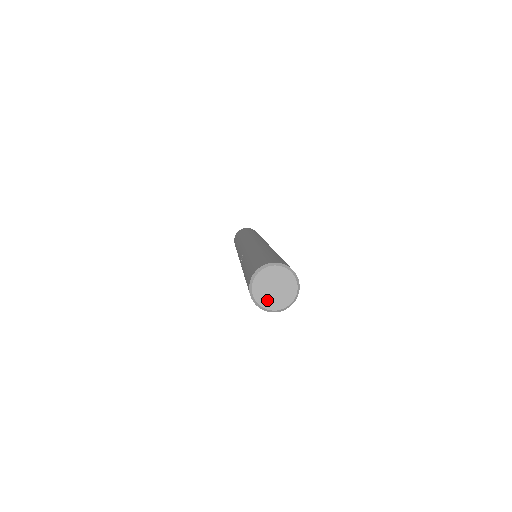
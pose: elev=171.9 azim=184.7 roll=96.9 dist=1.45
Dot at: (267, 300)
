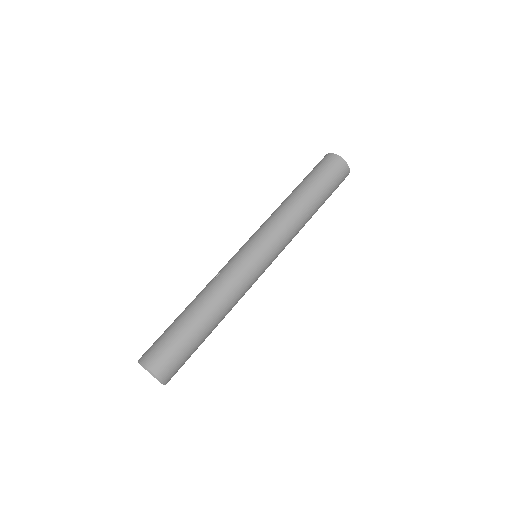
Dot at: occluded
